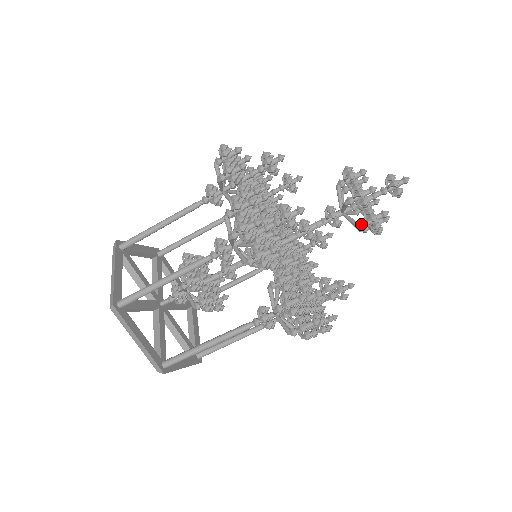
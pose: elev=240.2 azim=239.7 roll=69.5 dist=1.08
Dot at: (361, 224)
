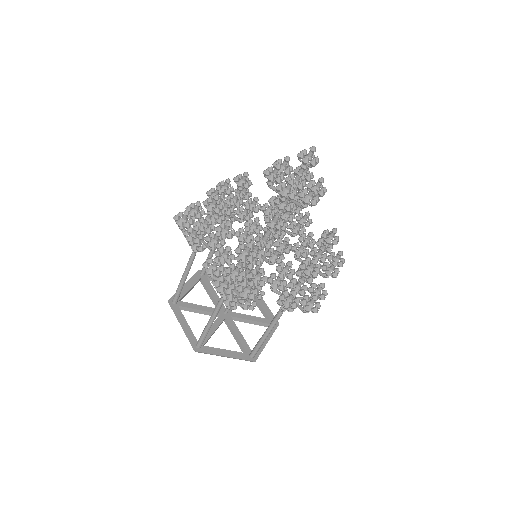
Dot at: (279, 197)
